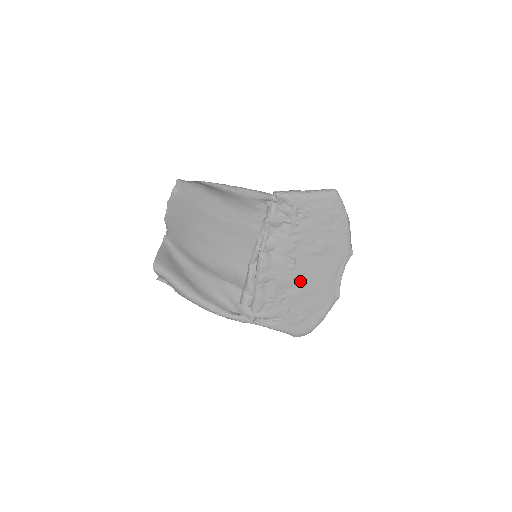
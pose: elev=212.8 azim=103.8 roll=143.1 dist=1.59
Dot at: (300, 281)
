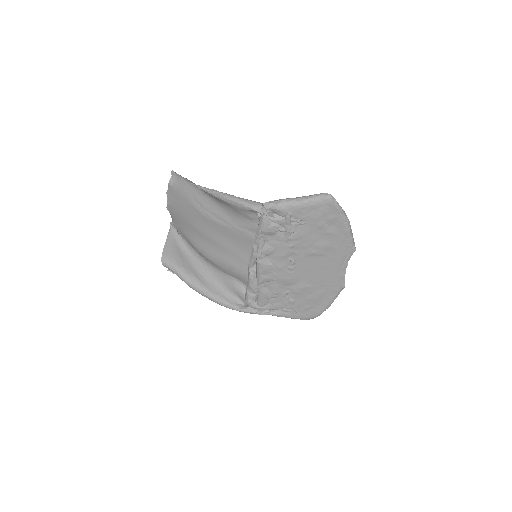
Dot at: (302, 278)
